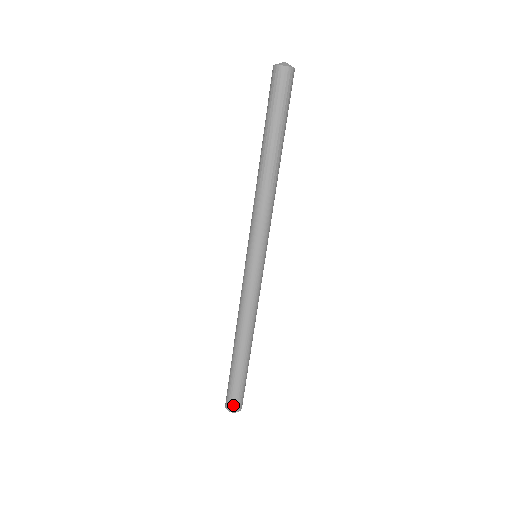
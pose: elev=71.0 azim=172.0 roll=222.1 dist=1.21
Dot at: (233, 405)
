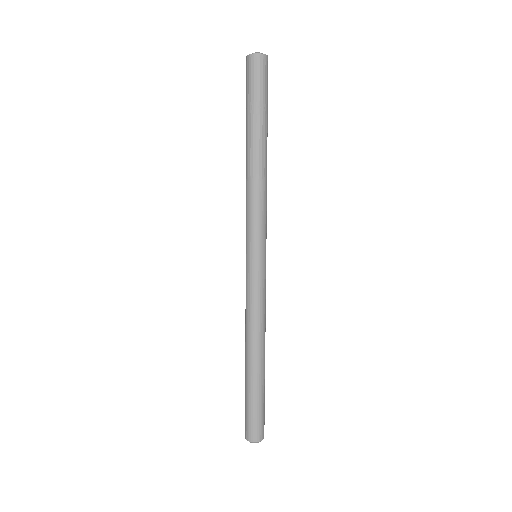
Dot at: (246, 430)
